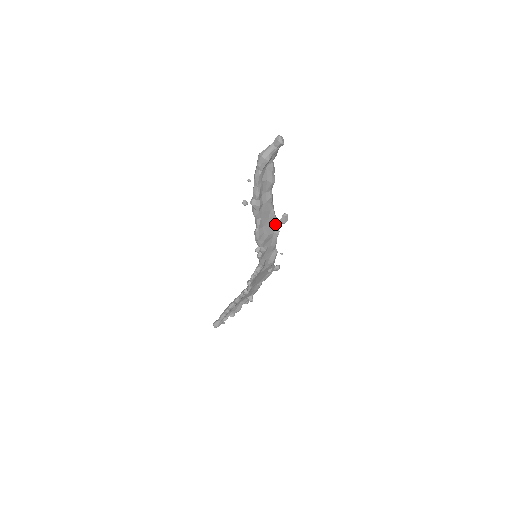
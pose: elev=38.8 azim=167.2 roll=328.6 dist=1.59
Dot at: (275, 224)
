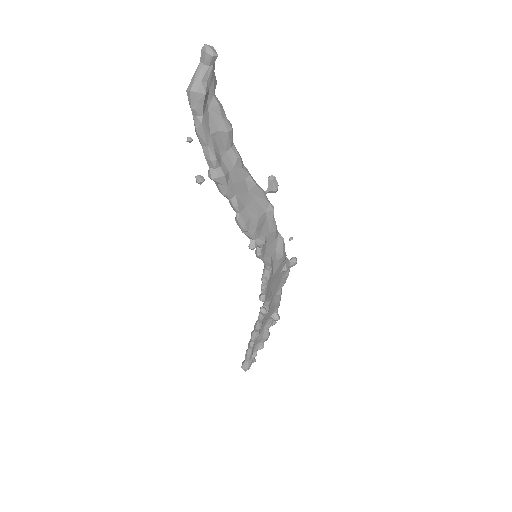
Dot at: (262, 198)
